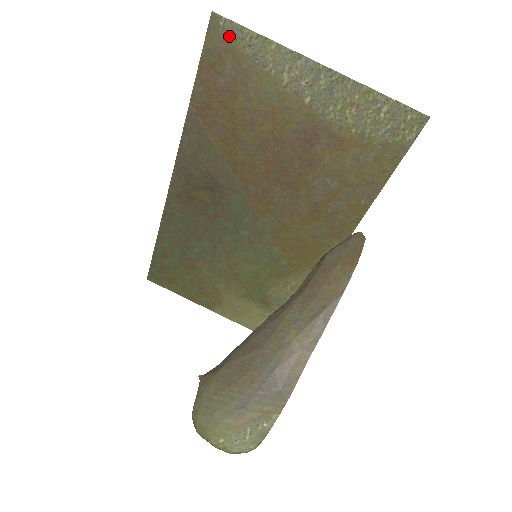
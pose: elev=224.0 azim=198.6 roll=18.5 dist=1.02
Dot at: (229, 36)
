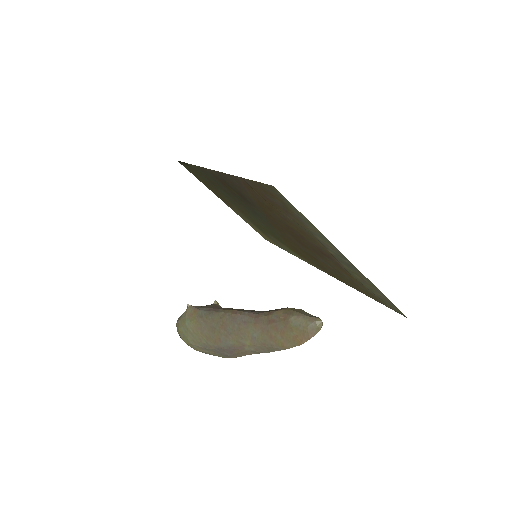
Dot at: (283, 200)
